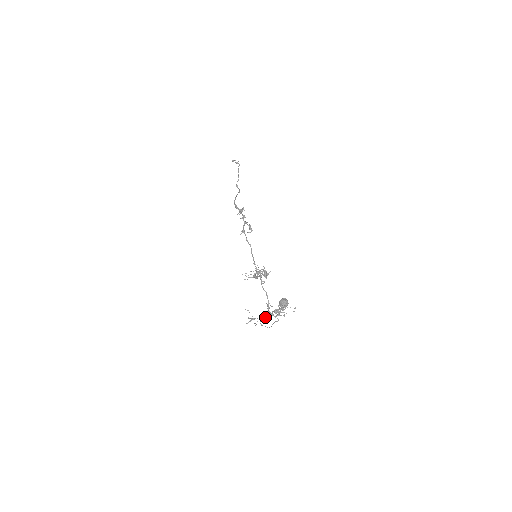
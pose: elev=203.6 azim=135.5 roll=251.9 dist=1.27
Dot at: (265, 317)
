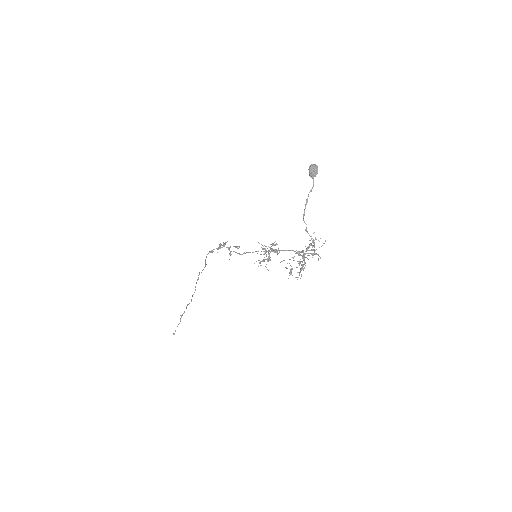
Dot at: (303, 253)
